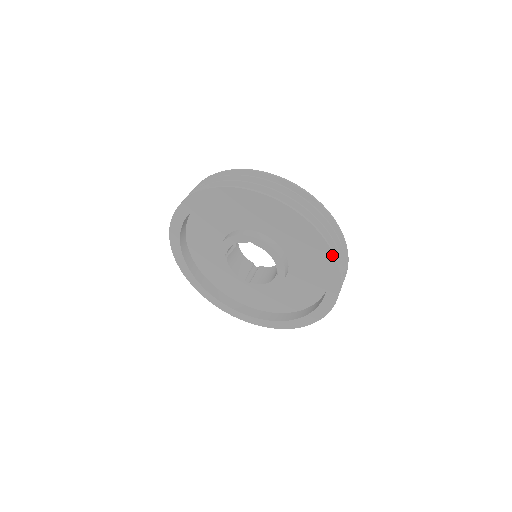
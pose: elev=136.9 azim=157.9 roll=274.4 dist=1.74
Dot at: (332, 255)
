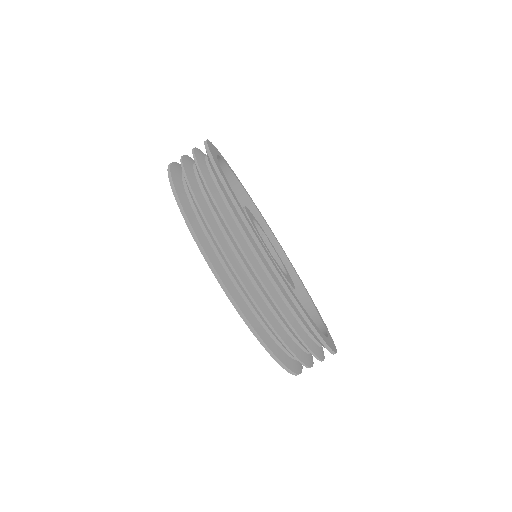
Dot at: occluded
